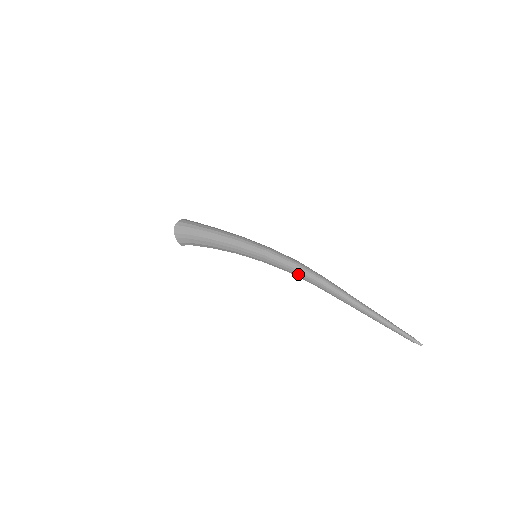
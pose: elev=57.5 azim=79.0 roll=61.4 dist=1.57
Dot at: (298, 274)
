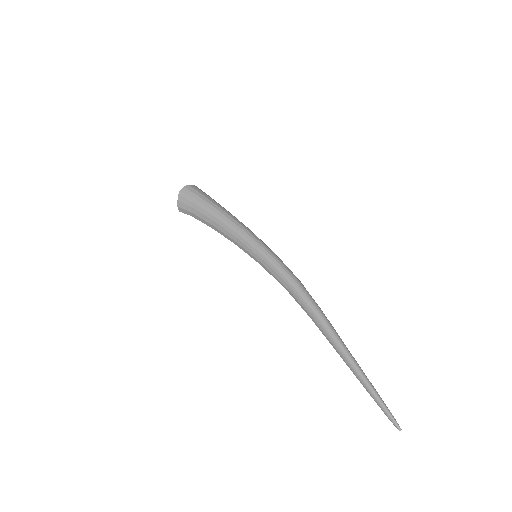
Dot at: (294, 294)
